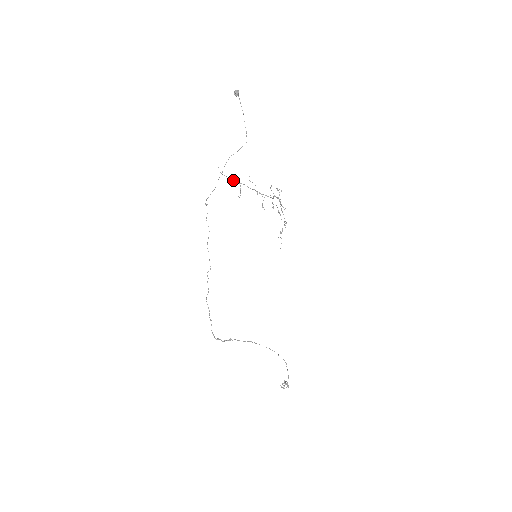
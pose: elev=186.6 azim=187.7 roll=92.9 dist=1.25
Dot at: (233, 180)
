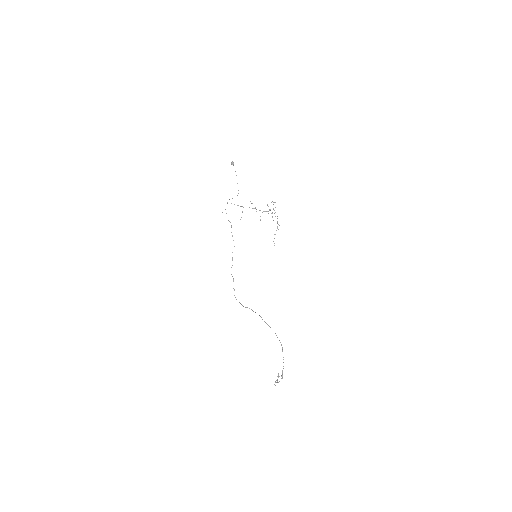
Dot at: (238, 205)
